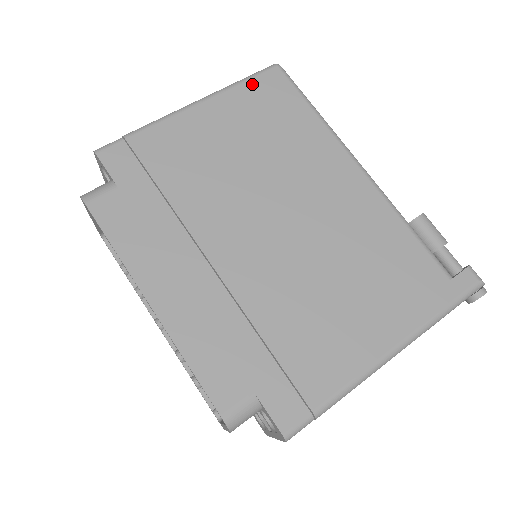
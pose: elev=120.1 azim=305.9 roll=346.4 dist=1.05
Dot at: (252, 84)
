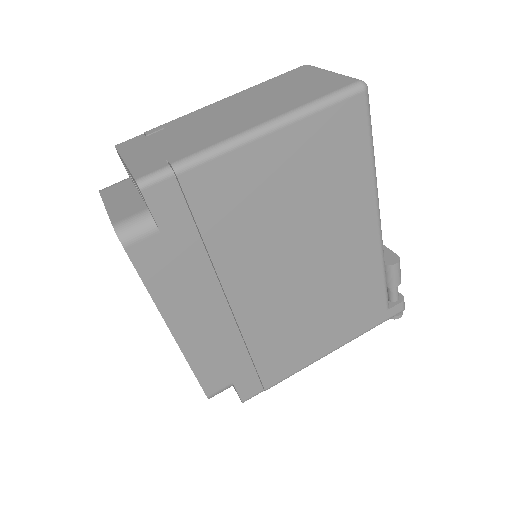
Dot at: (330, 114)
